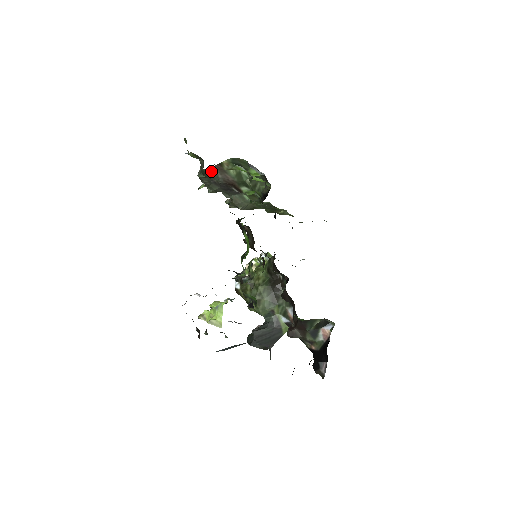
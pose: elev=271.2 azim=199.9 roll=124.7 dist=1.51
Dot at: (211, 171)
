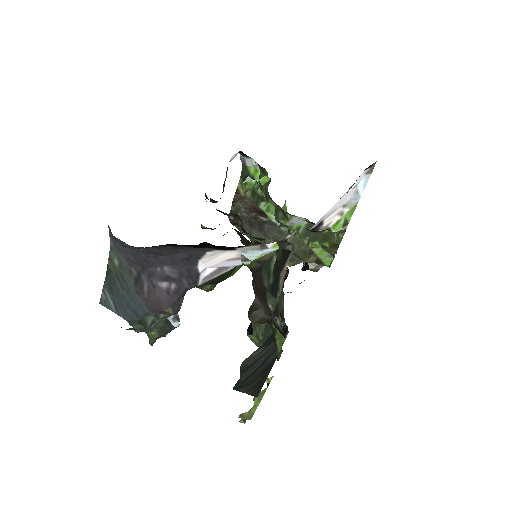
Dot at: (234, 206)
